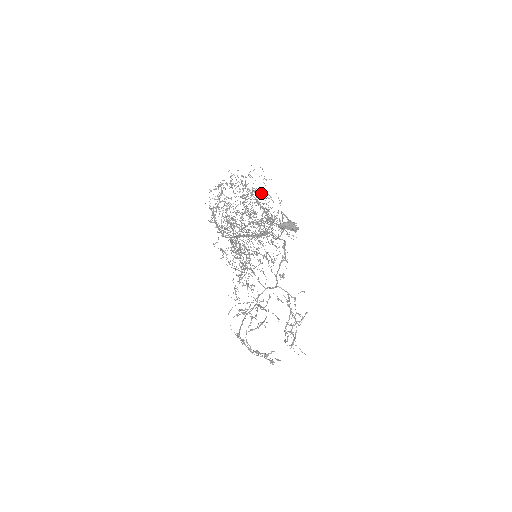
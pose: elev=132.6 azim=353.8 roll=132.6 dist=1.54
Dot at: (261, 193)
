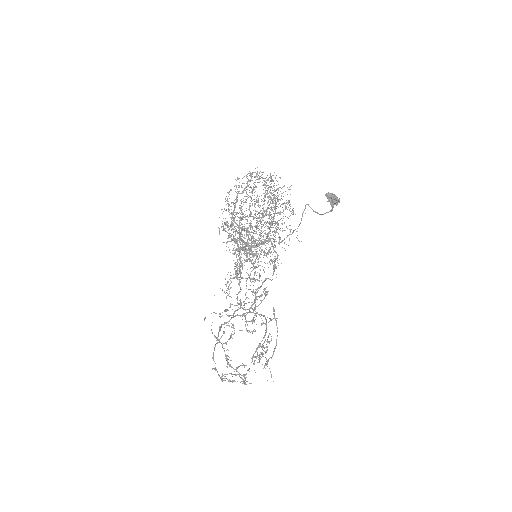
Dot at: occluded
